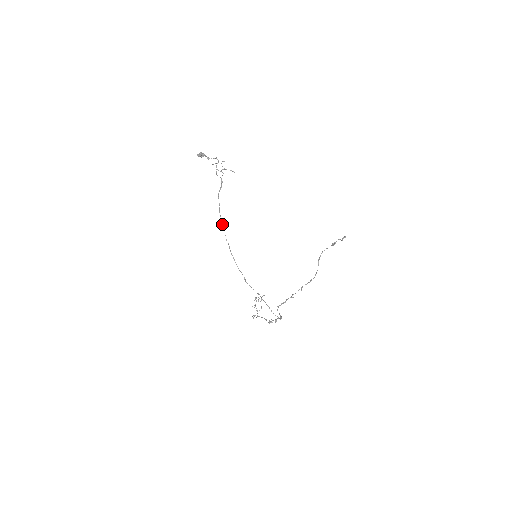
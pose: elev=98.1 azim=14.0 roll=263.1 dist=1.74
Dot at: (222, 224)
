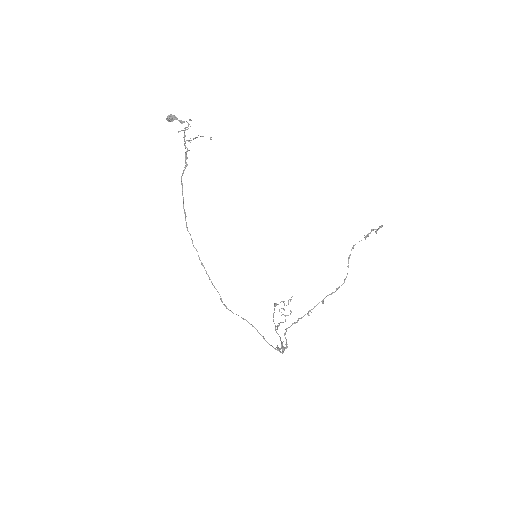
Dot at: (186, 222)
